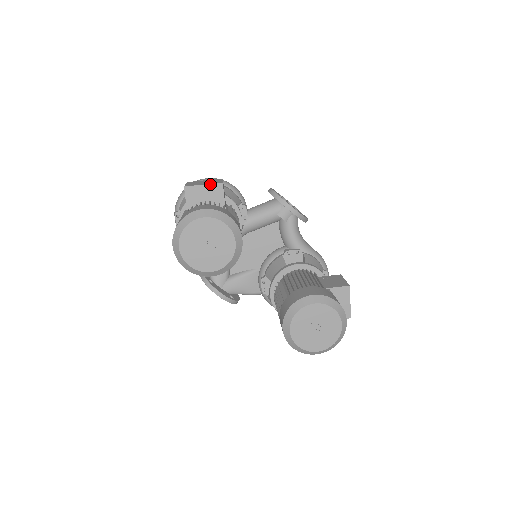
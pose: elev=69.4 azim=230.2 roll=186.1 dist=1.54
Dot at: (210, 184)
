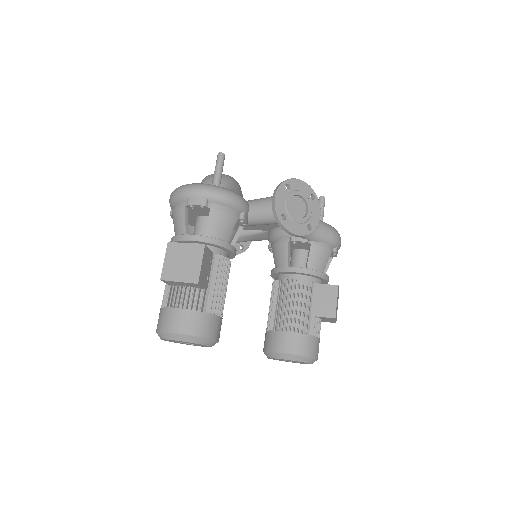
Dot at: (186, 282)
